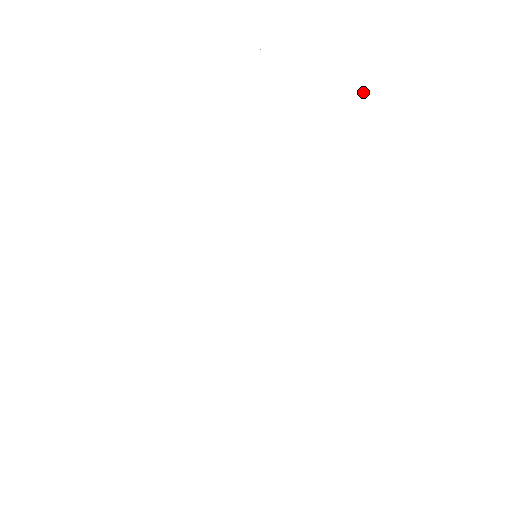
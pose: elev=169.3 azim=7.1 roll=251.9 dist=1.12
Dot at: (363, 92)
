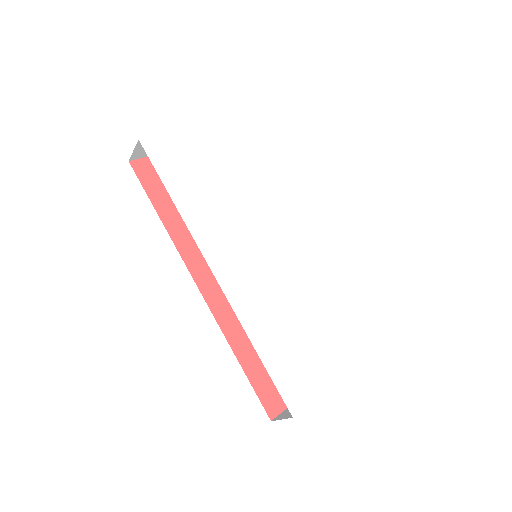
Dot at: (222, 124)
